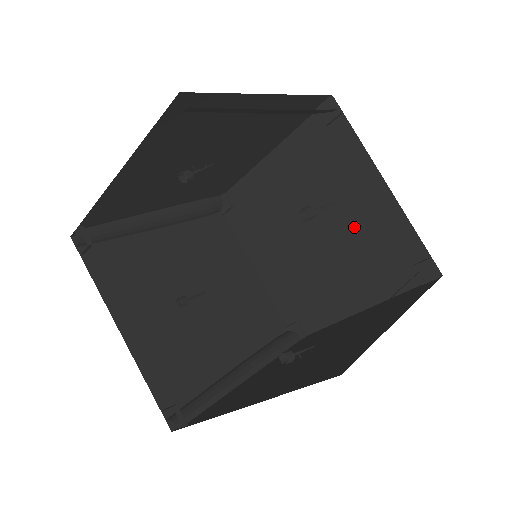
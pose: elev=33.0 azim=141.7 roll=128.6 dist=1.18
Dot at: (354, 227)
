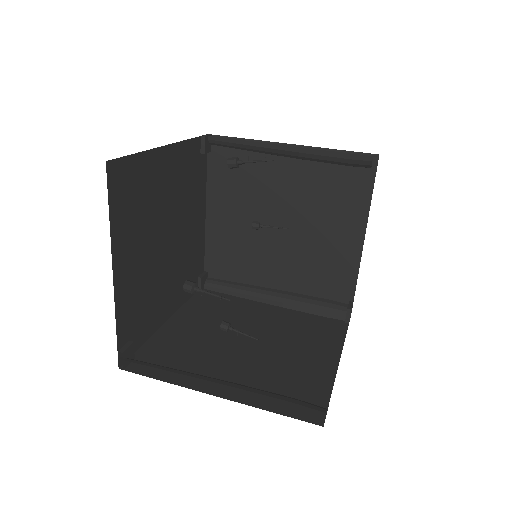
Dot at: occluded
